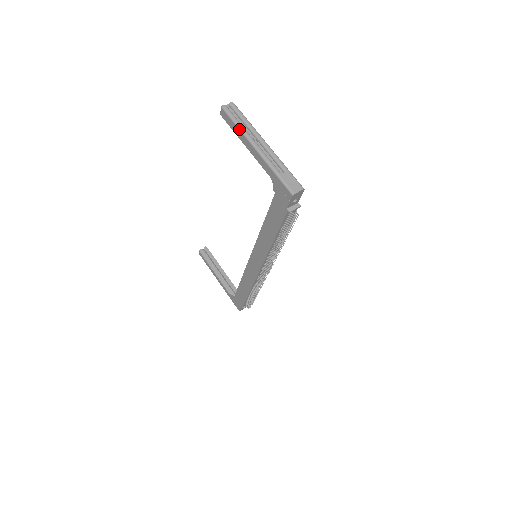
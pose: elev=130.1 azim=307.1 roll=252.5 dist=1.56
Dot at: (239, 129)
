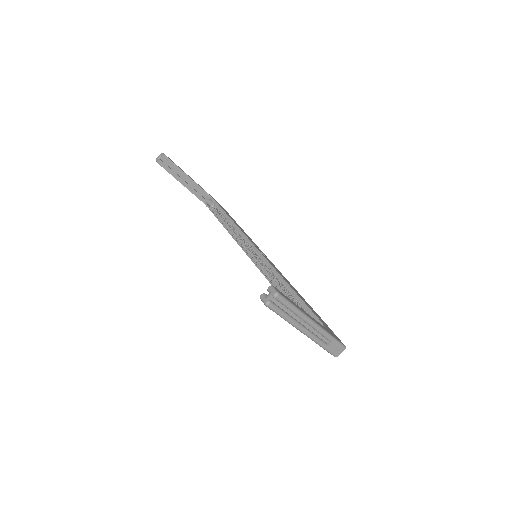
Dot at: occluded
